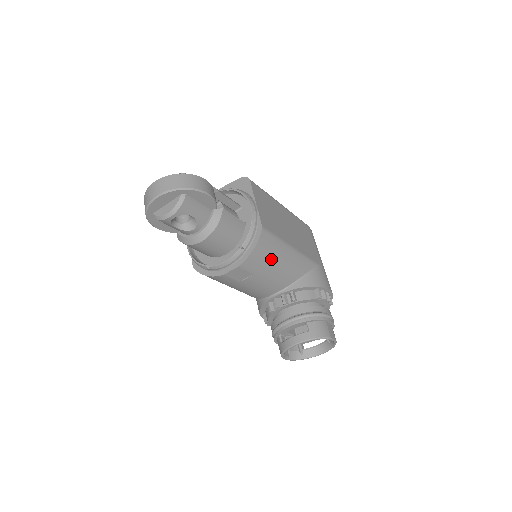
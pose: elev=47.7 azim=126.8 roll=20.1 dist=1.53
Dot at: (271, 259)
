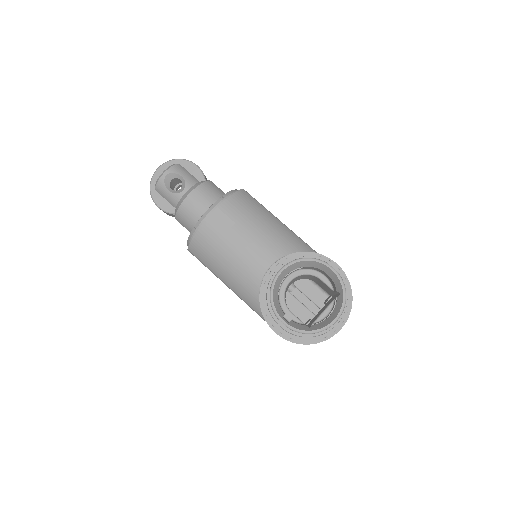
Dot at: (254, 214)
